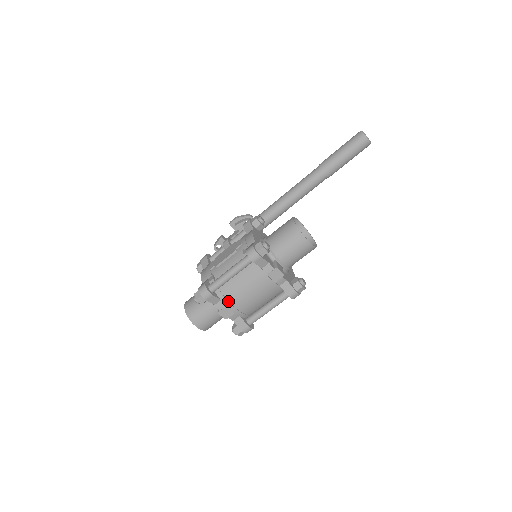
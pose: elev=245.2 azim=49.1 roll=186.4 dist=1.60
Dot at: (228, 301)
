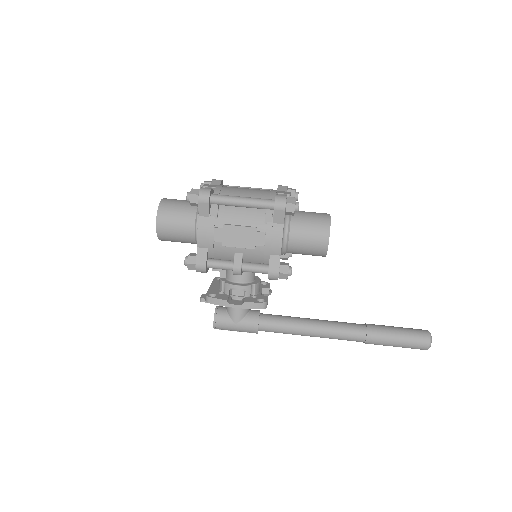
Dot at: occluded
